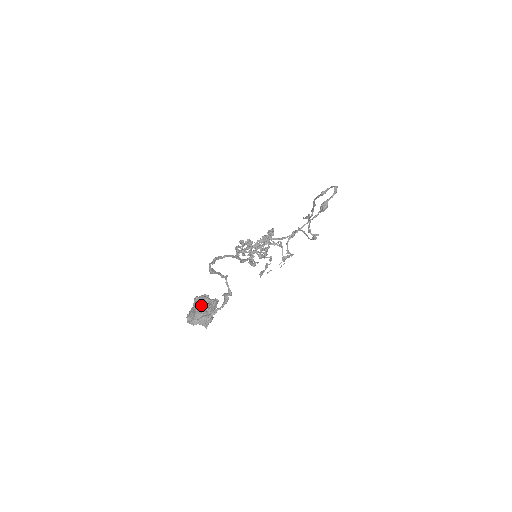
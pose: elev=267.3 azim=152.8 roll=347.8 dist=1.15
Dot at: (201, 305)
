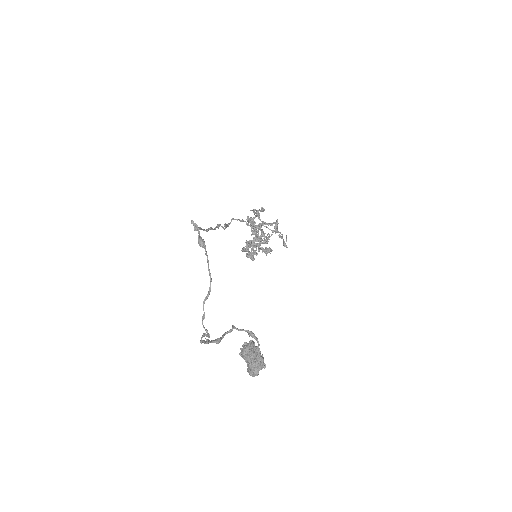
Dot at: (247, 357)
